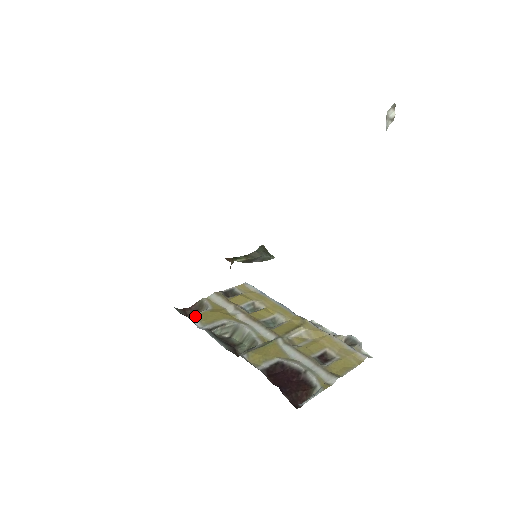
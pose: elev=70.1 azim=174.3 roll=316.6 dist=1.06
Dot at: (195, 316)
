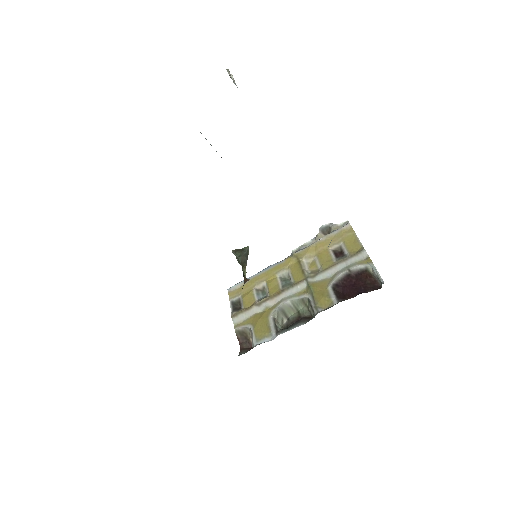
Dot at: (257, 340)
